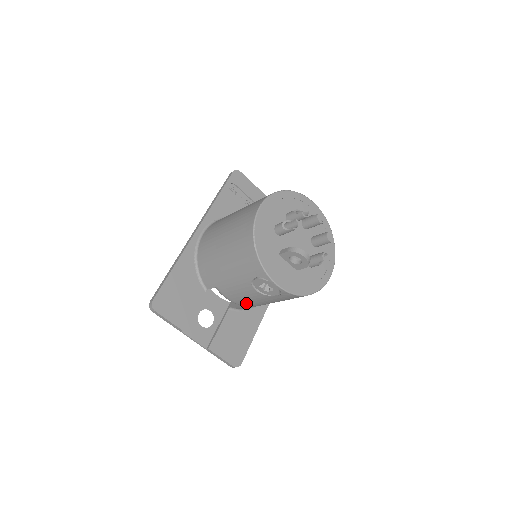
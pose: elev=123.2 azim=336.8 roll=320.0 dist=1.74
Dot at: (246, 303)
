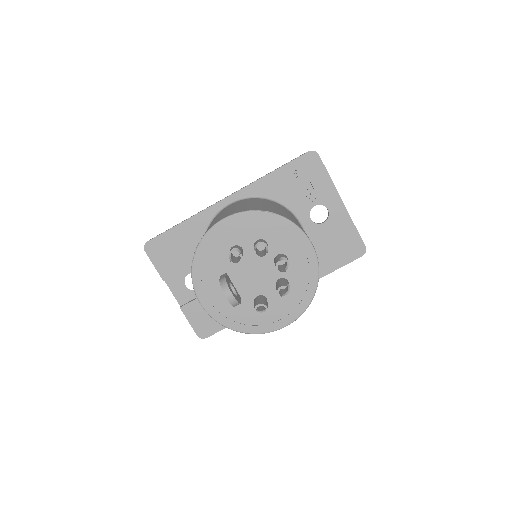
Dot at: occluded
